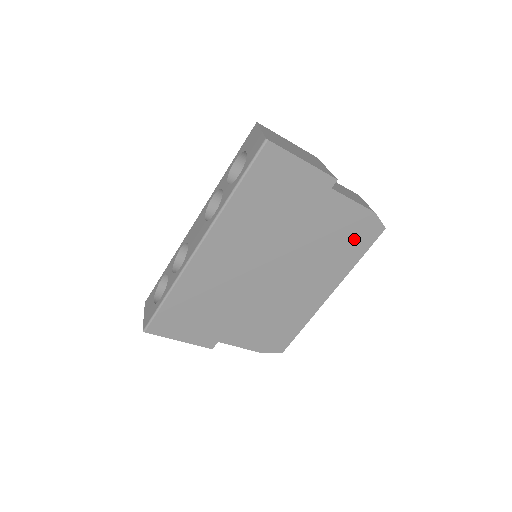
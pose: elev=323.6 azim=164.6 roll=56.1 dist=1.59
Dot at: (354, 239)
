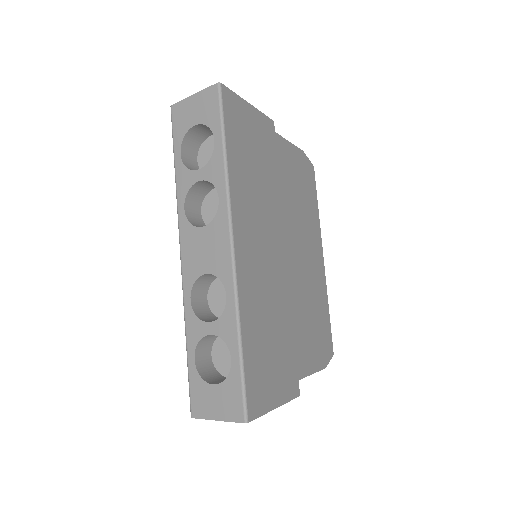
Dot at: (307, 185)
